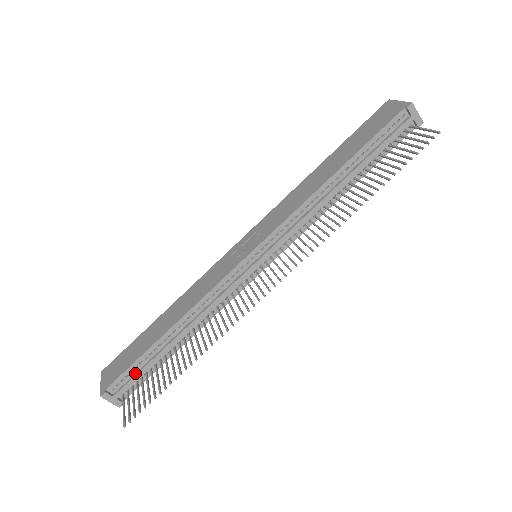
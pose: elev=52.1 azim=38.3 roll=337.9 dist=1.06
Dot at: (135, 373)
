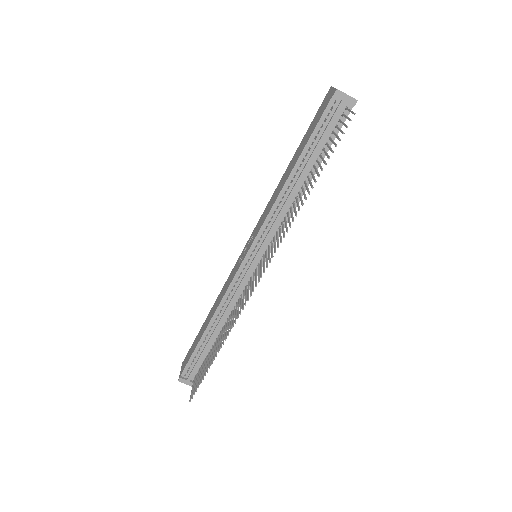
Dot at: (196, 361)
